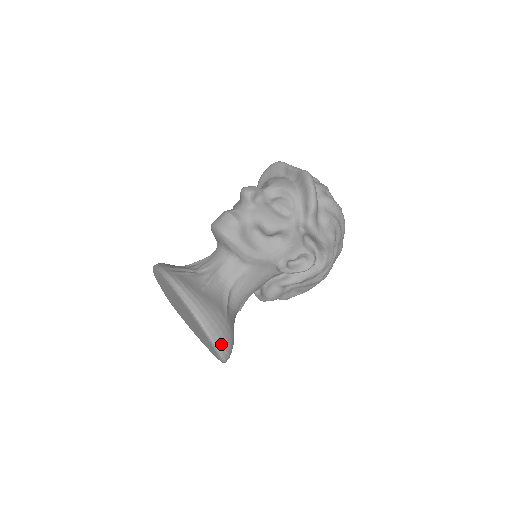
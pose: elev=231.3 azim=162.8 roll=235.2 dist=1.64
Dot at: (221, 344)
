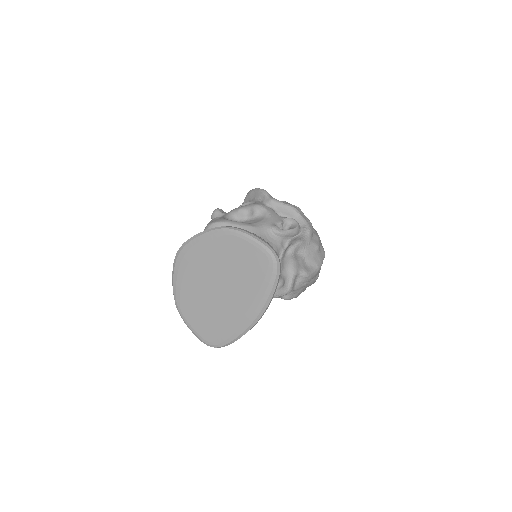
Dot at: (259, 238)
